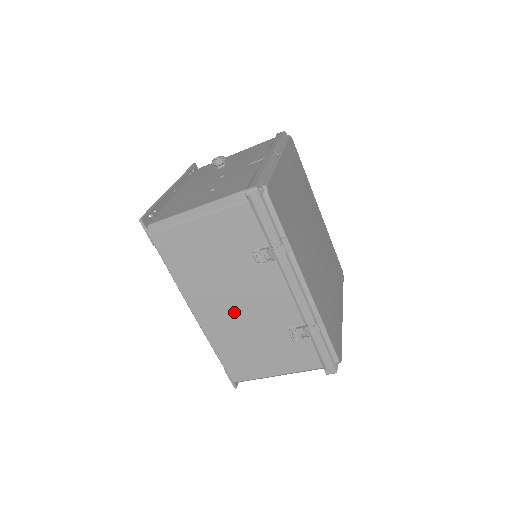
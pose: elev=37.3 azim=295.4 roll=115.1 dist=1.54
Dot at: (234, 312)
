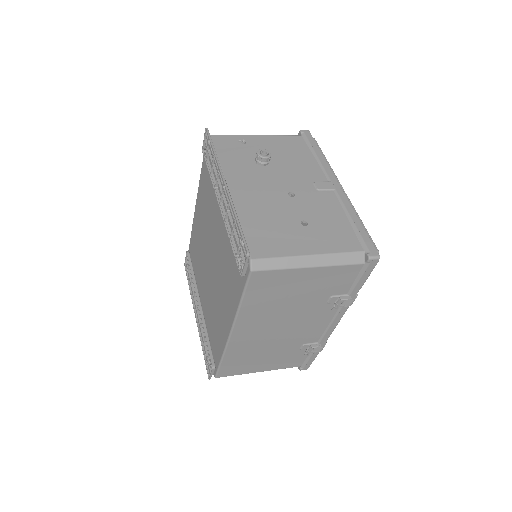
Dot at: (271, 333)
